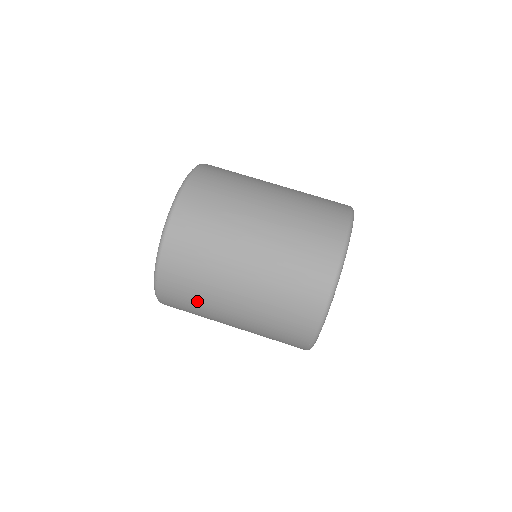
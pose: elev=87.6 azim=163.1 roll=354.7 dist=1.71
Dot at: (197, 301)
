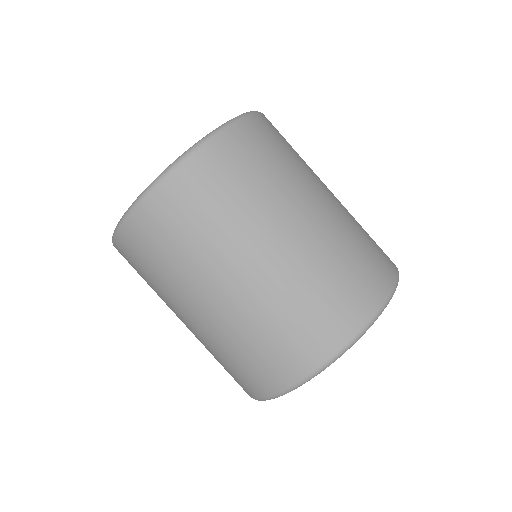
Dot at: (166, 267)
